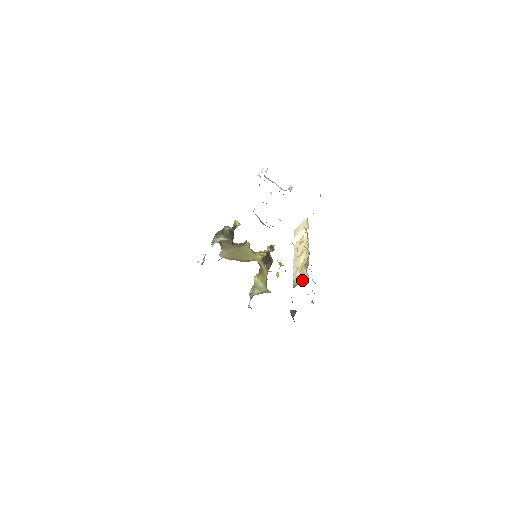
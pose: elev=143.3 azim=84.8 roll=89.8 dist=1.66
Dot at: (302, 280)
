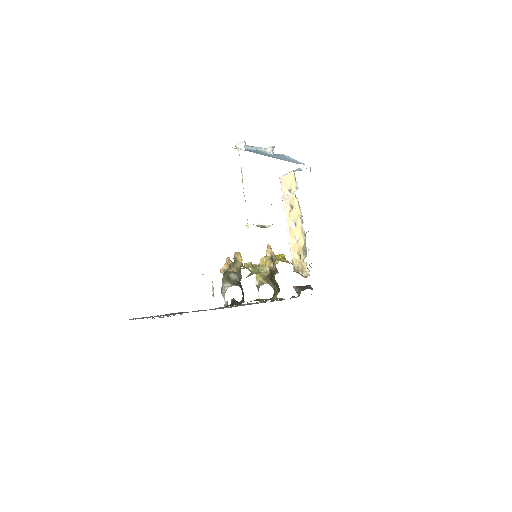
Dot at: (303, 274)
